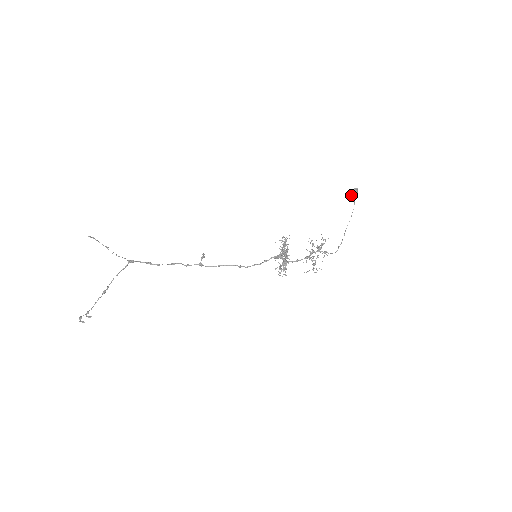
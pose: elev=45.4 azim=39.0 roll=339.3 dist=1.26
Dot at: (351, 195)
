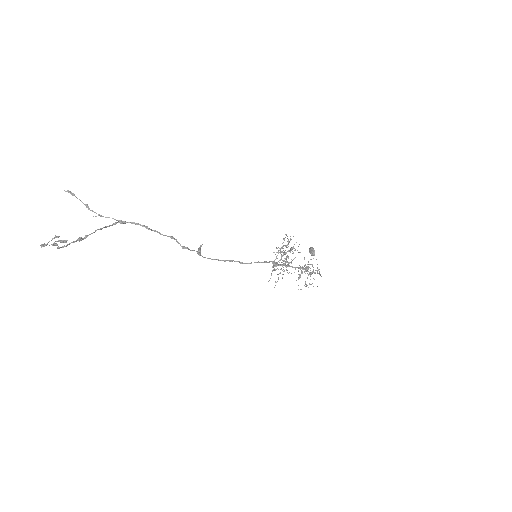
Dot at: (310, 250)
